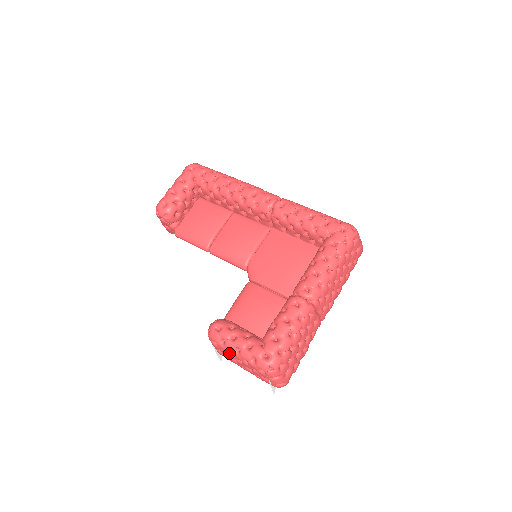
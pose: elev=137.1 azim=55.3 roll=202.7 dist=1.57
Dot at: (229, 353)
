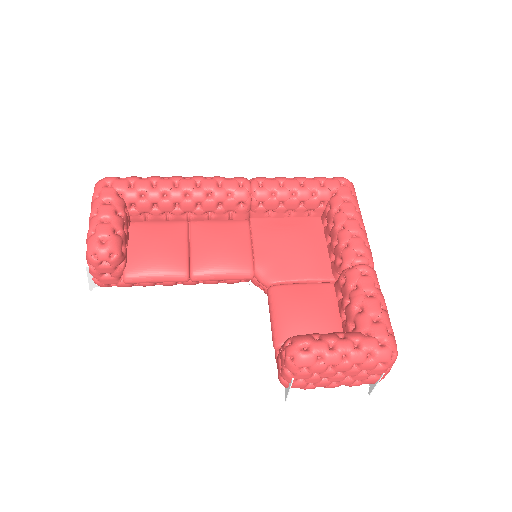
Dot at: (327, 371)
